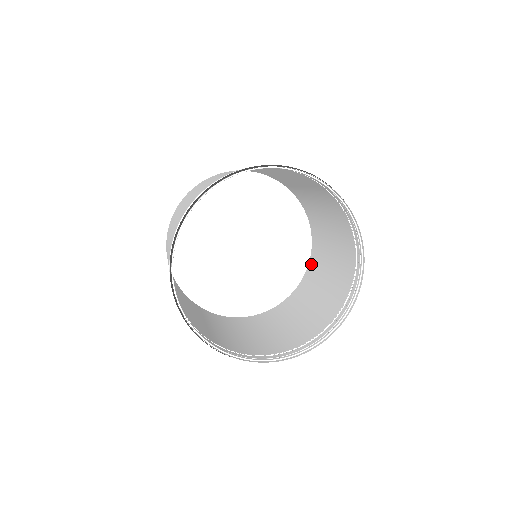
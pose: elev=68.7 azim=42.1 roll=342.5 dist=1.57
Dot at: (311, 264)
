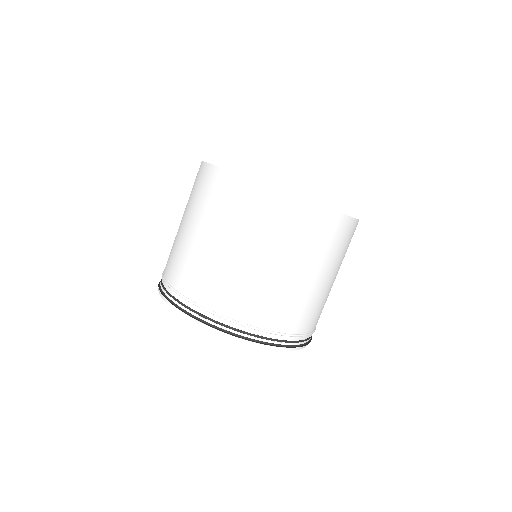
Dot at: occluded
